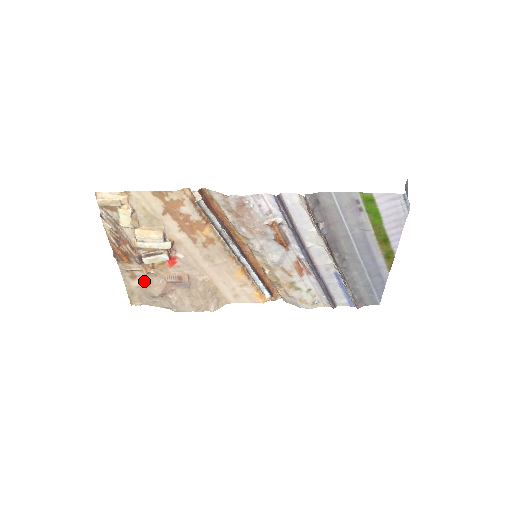
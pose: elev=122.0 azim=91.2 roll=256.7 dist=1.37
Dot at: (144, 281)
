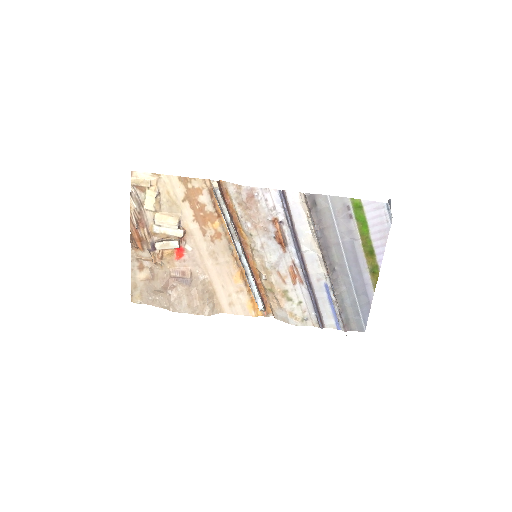
Dot at: (150, 273)
